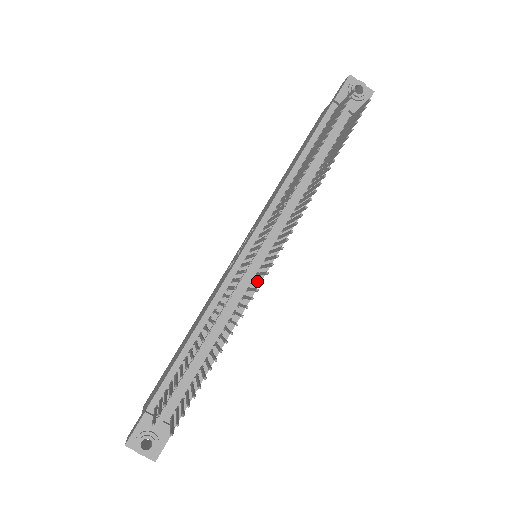
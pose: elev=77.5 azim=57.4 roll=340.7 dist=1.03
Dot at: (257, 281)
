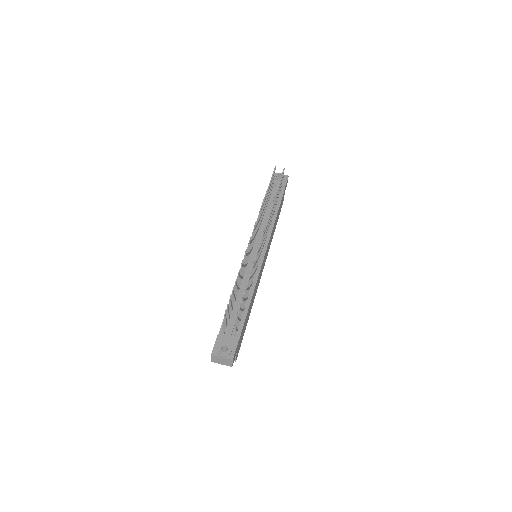
Dot at: occluded
